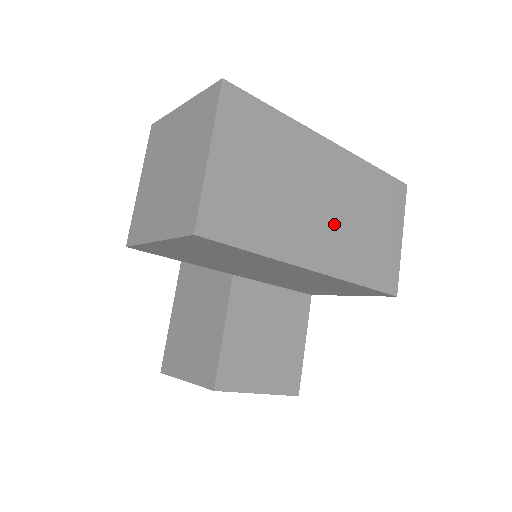
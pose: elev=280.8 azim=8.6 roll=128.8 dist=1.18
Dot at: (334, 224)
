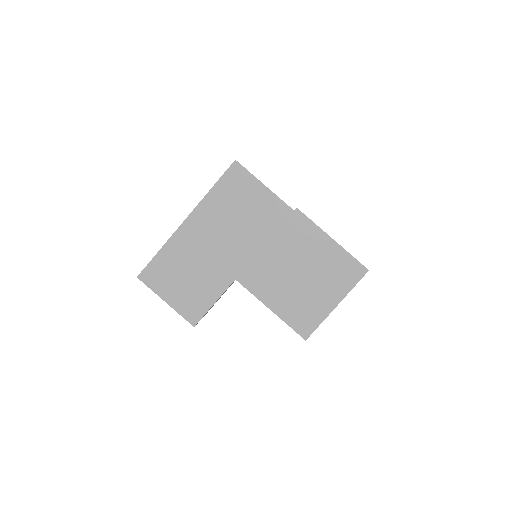
Dot at: occluded
